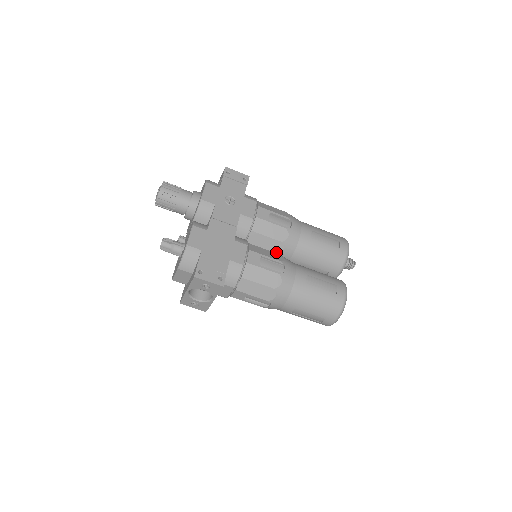
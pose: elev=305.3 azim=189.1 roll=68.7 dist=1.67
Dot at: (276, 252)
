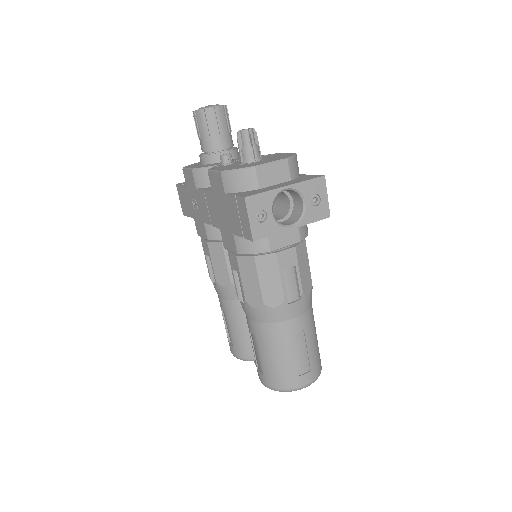
Dot at: occluded
